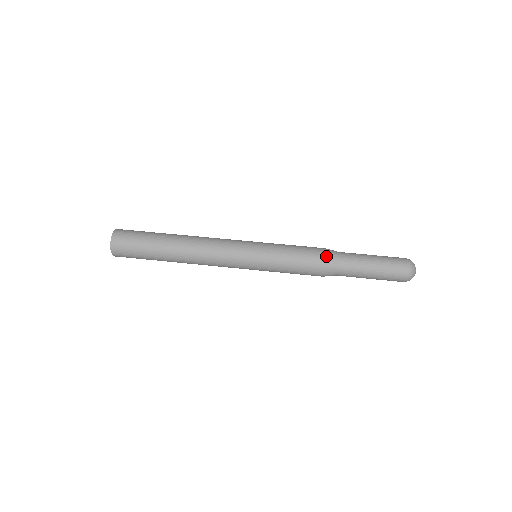
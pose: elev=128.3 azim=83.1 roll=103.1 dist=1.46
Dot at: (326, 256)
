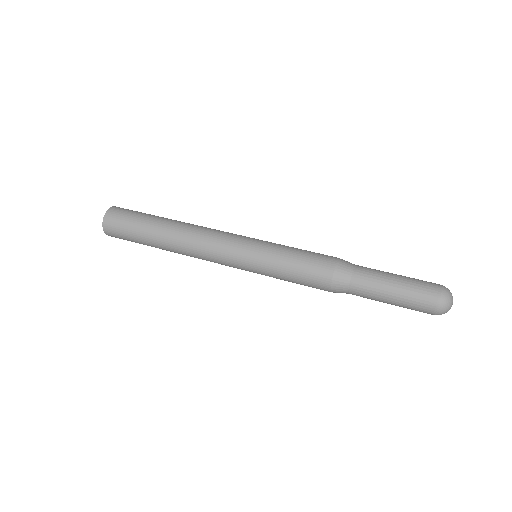
Dot at: (333, 278)
